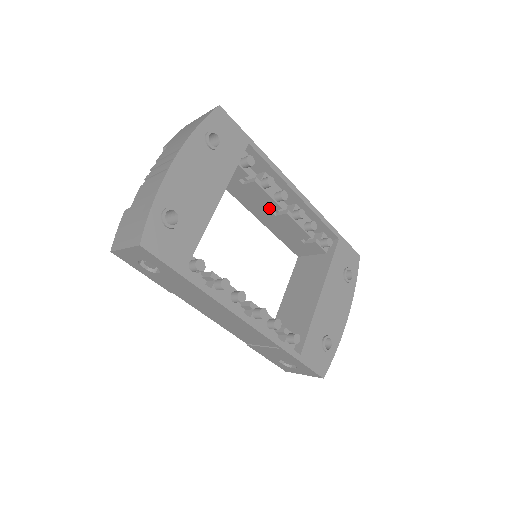
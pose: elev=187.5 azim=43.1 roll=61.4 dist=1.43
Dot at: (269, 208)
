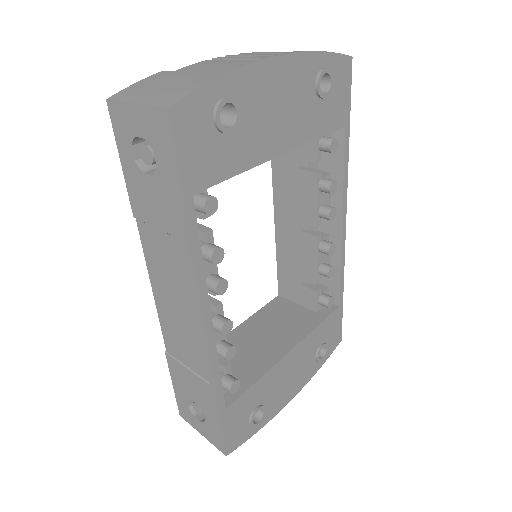
Dot at: (302, 217)
